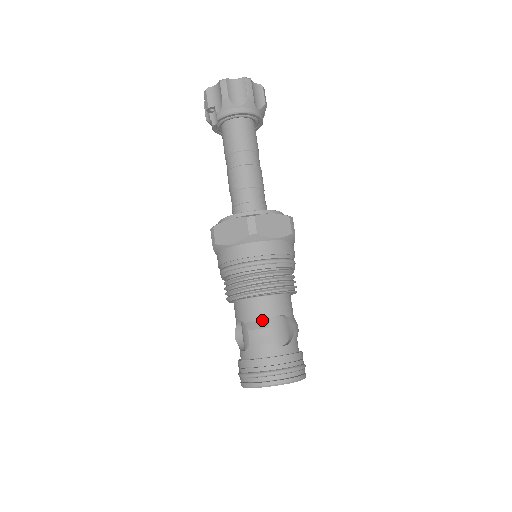
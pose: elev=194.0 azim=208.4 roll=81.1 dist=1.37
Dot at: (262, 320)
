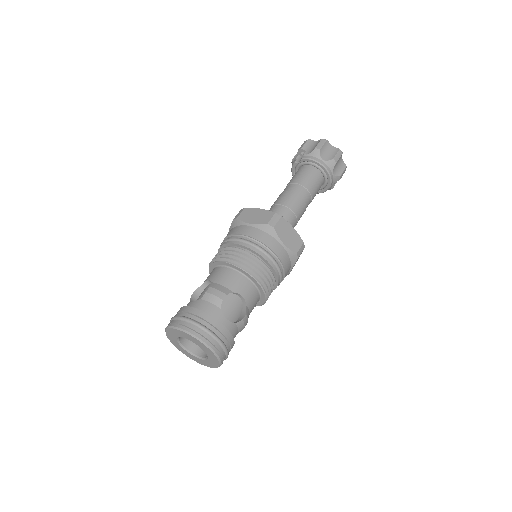
Dot at: (227, 287)
